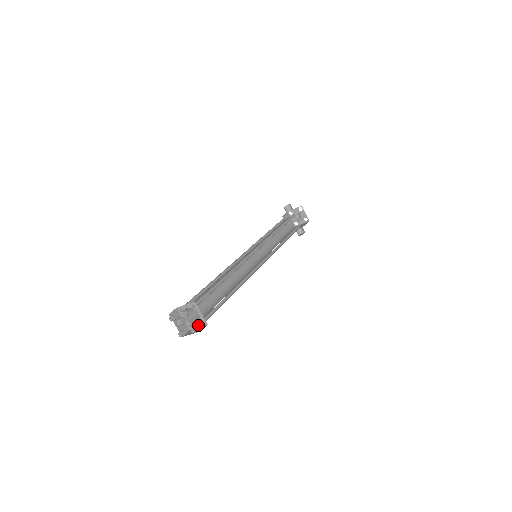
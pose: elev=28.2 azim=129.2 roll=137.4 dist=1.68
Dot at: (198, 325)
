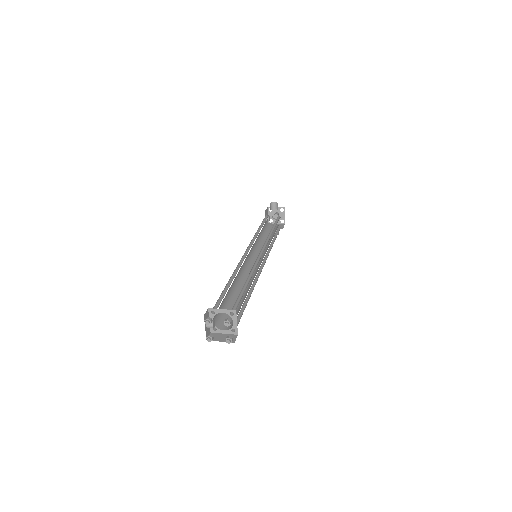
Dot at: (225, 332)
